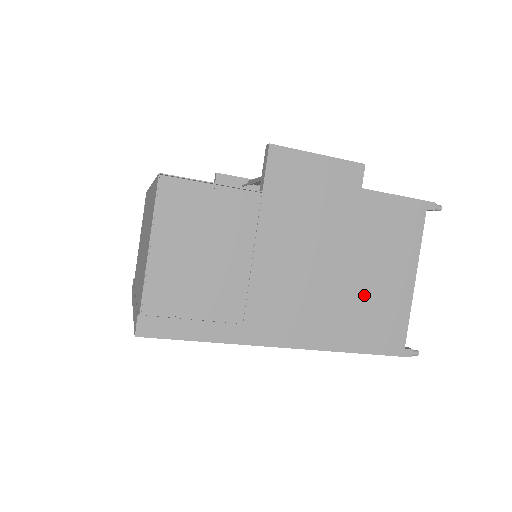
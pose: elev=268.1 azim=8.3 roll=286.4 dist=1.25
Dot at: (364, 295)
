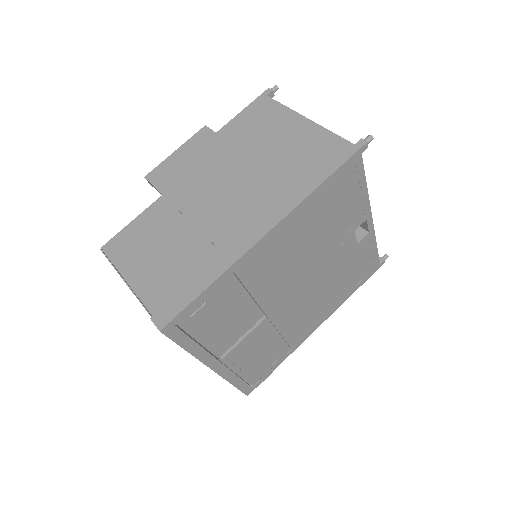
Dot at: (284, 159)
